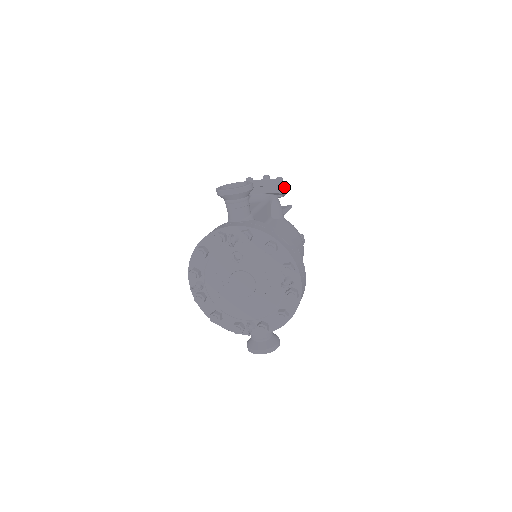
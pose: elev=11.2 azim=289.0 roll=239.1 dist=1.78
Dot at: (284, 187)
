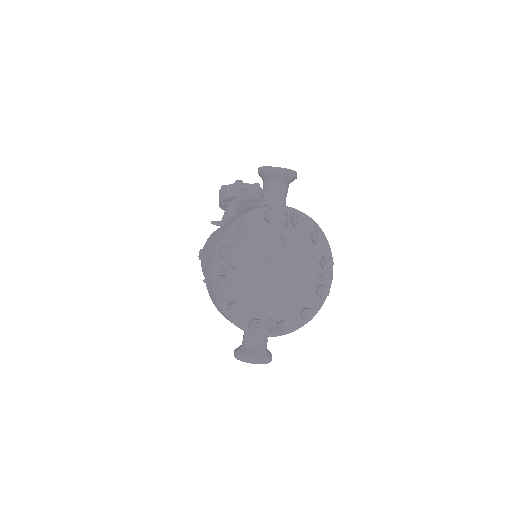
Dot at: occluded
